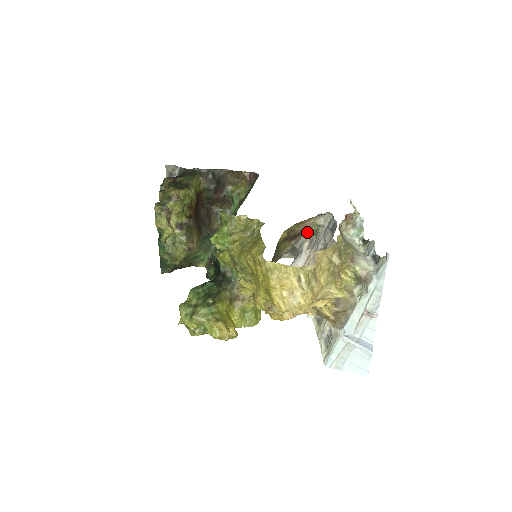
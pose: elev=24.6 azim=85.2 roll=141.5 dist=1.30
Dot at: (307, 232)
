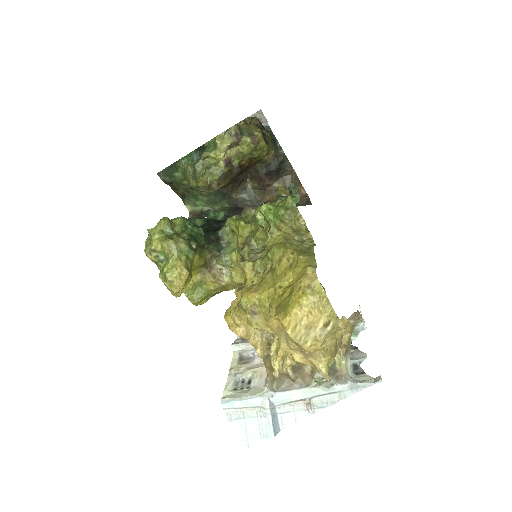
Dot at: occluded
